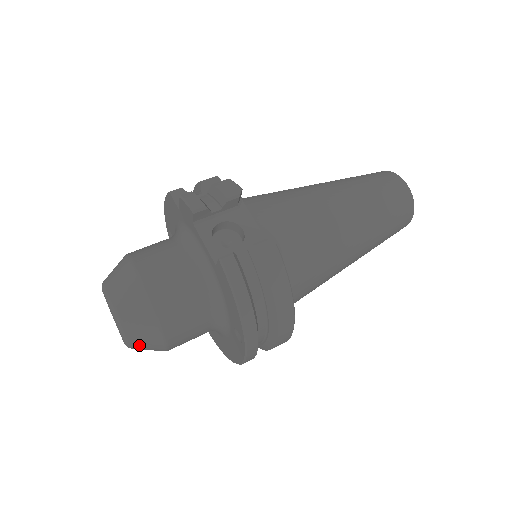
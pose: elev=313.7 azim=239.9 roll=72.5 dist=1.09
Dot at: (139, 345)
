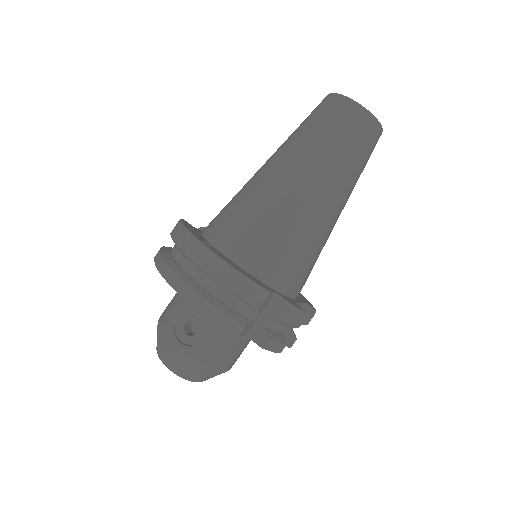
Dot at: occluded
